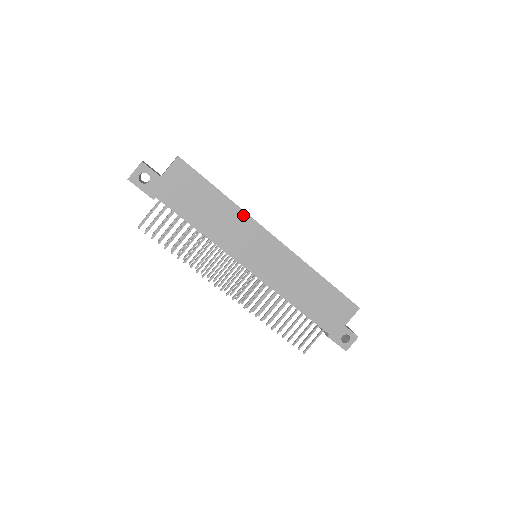
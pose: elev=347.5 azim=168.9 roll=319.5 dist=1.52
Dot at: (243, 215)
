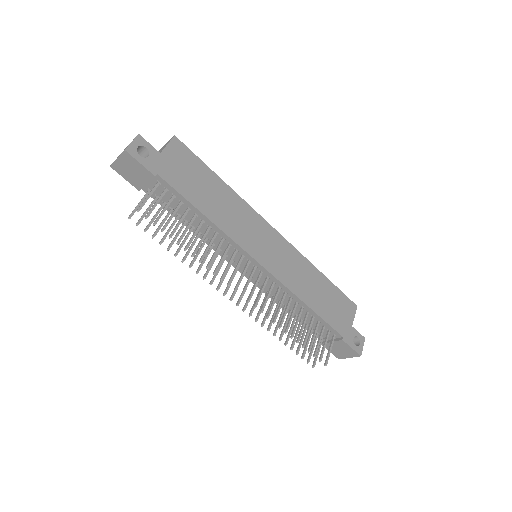
Dot at: (243, 204)
